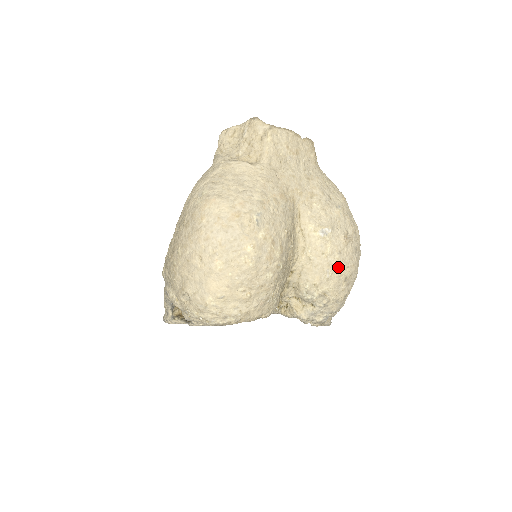
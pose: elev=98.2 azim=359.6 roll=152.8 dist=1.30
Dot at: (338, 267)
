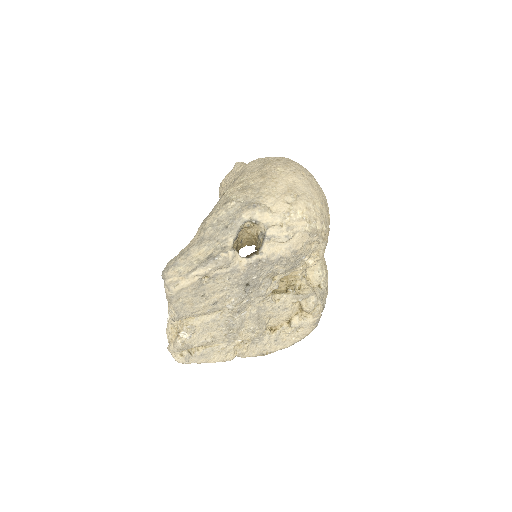
Dot at: occluded
